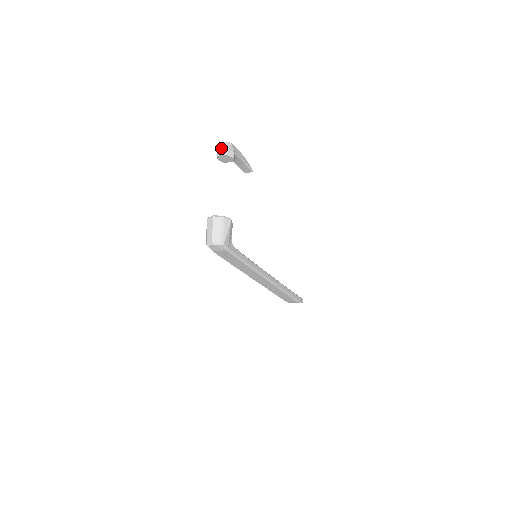
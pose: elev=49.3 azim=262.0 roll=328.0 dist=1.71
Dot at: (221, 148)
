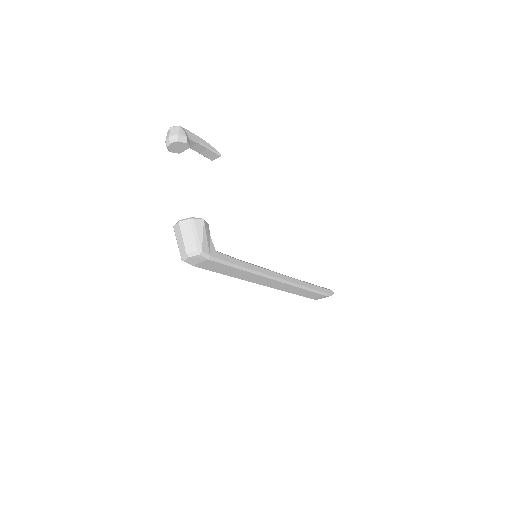
Dot at: (168, 136)
